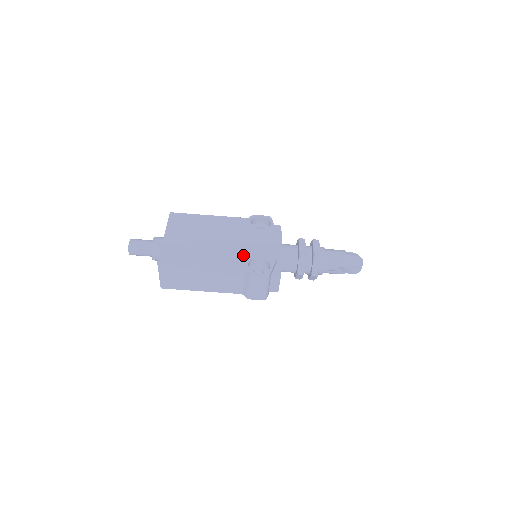
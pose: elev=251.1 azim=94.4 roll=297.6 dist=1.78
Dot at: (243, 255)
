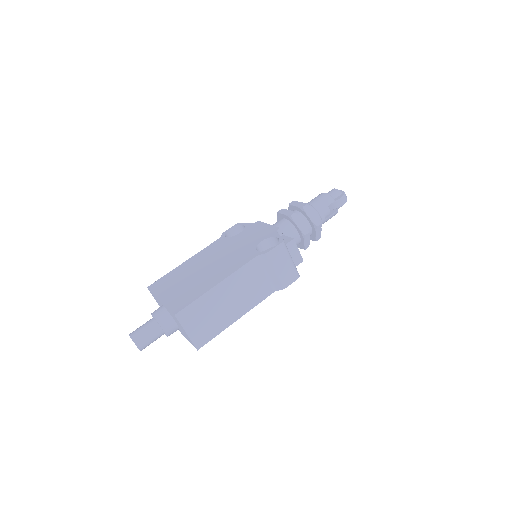
Dot at: (246, 251)
